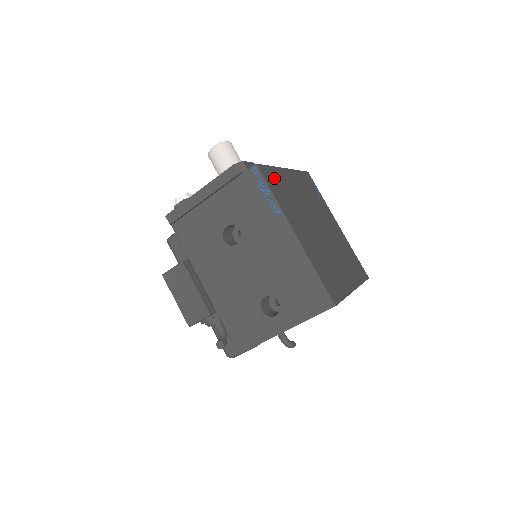
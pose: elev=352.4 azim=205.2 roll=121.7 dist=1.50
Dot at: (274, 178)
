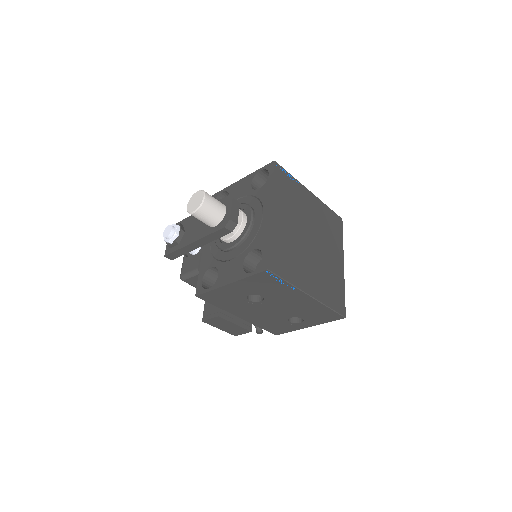
Dot at: (277, 254)
